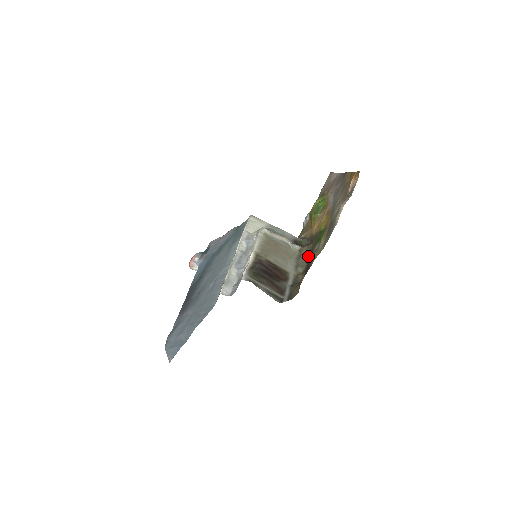
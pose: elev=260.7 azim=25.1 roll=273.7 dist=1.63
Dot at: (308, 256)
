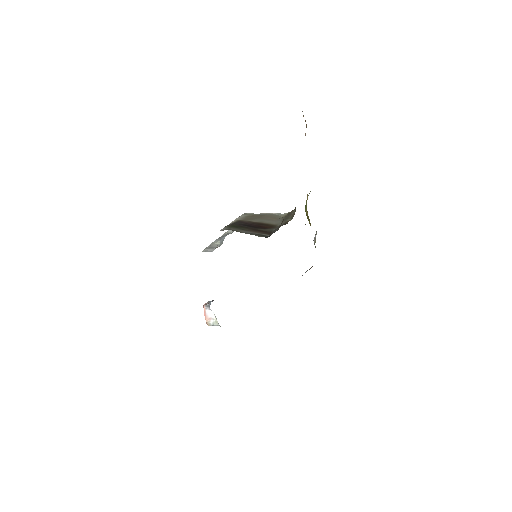
Dot at: (295, 210)
